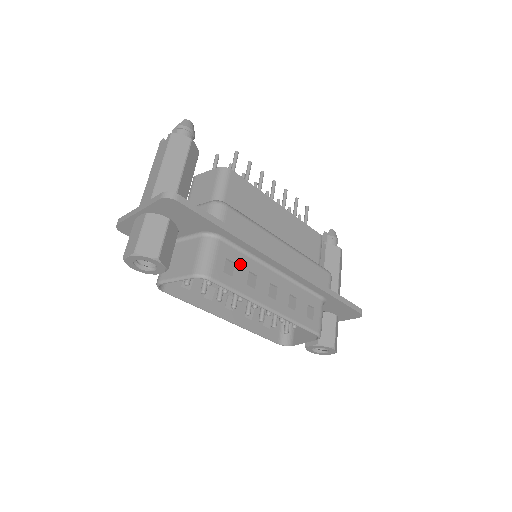
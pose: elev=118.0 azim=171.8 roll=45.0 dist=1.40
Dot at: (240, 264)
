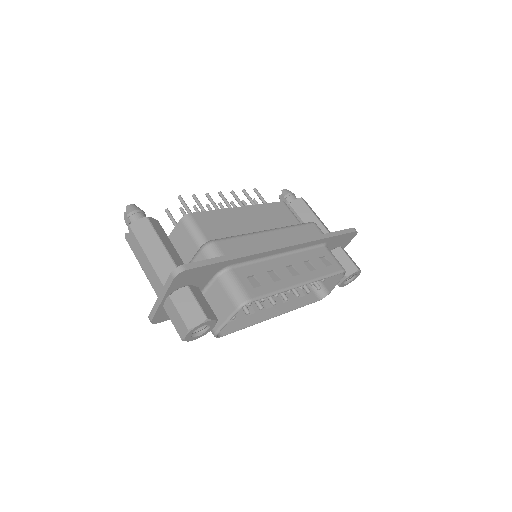
Dot at: (258, 273)
